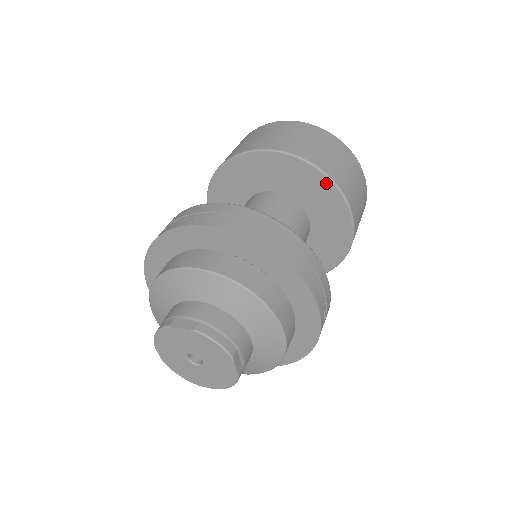
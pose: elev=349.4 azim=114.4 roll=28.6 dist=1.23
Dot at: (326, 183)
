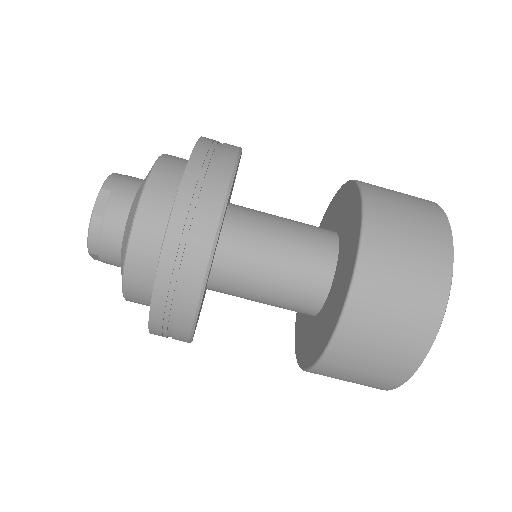
Dot at: (357, 198)
